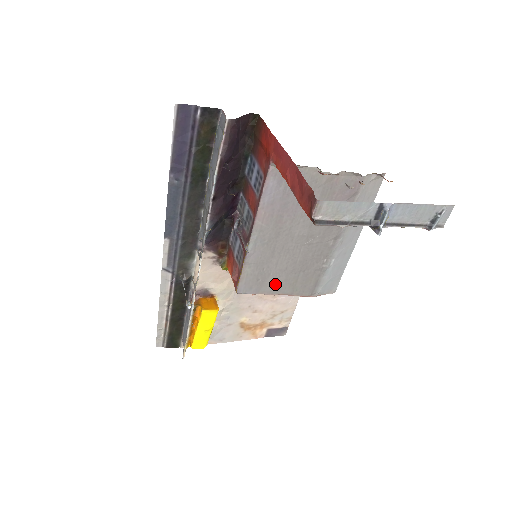
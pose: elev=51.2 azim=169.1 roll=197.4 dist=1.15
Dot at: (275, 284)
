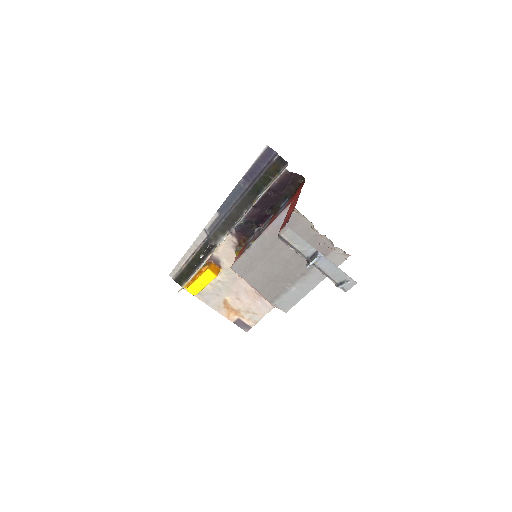
Dot at: (254, 278)
